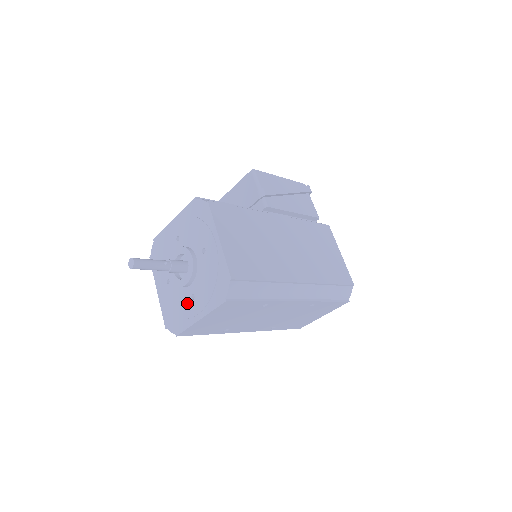
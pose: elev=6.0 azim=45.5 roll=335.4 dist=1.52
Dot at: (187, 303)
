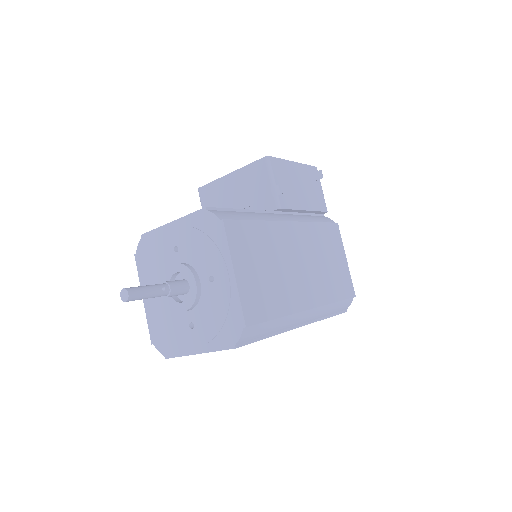
Dot at: (183, 329)
